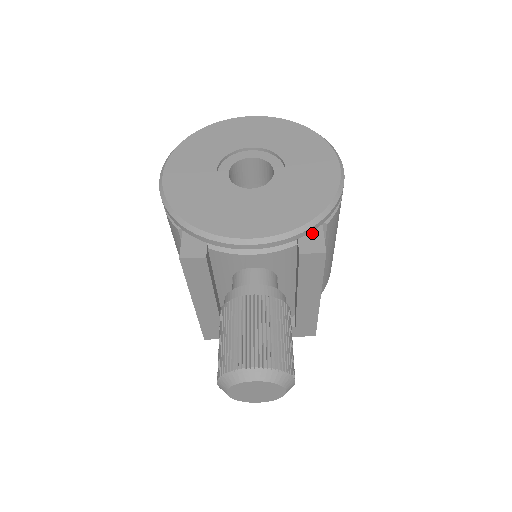
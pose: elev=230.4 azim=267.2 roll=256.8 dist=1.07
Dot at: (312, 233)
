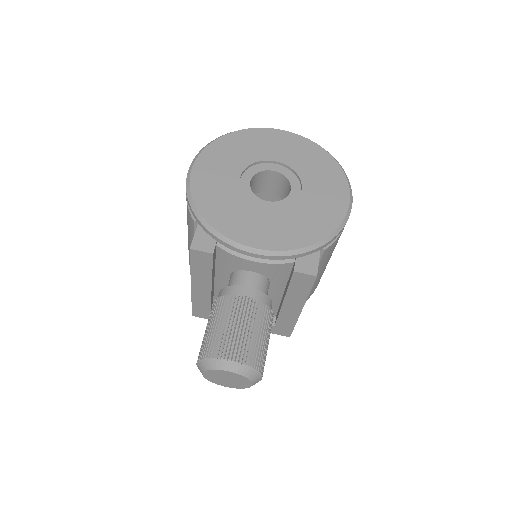
Dot at: (309, 255)
